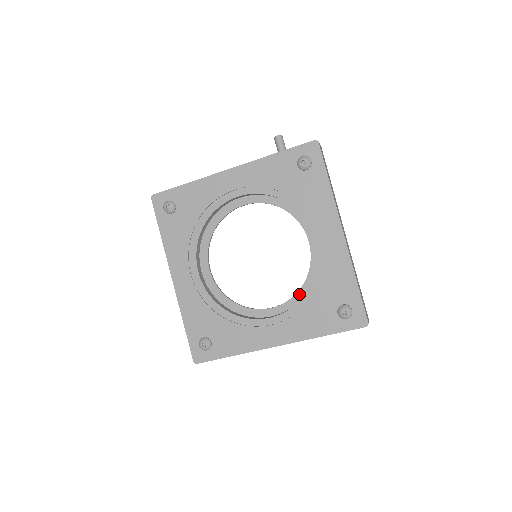
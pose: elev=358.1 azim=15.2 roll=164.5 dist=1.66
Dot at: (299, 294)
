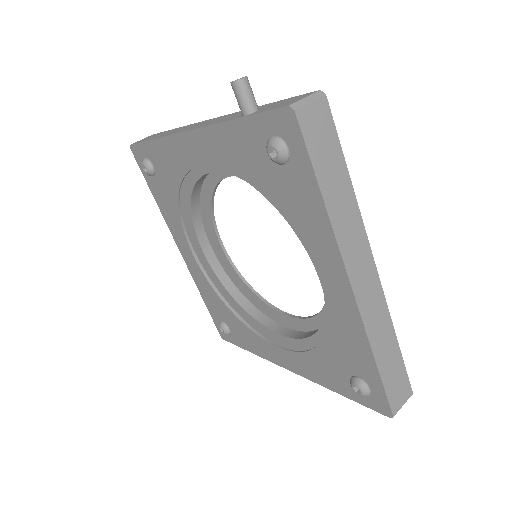
Dot at: (318, 318)
